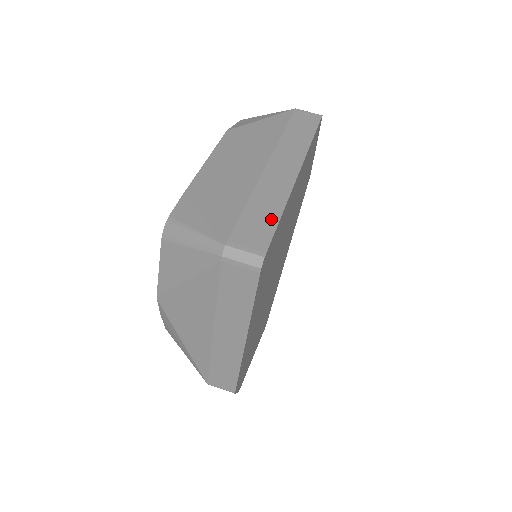
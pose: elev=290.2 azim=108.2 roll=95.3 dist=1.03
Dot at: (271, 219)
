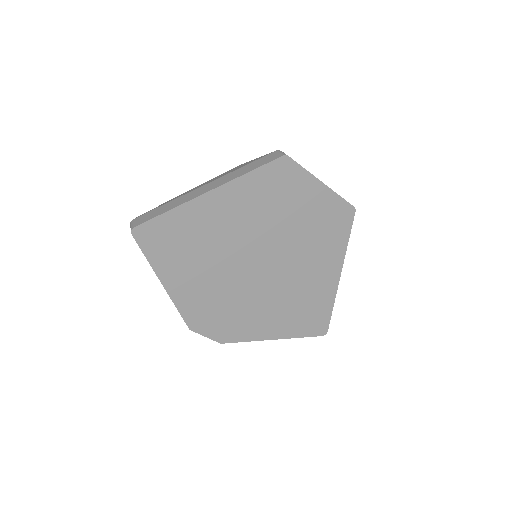
Dot at: (160, 212)
